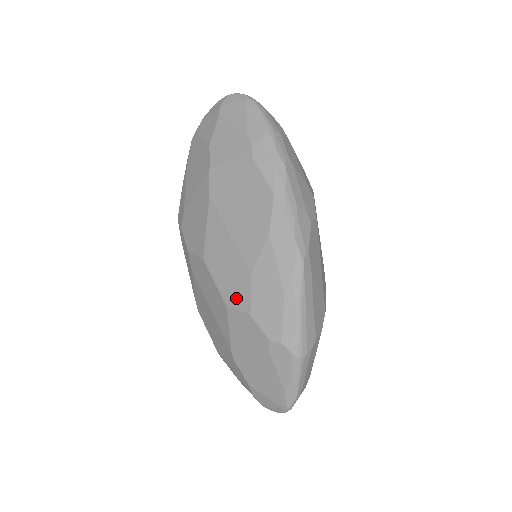
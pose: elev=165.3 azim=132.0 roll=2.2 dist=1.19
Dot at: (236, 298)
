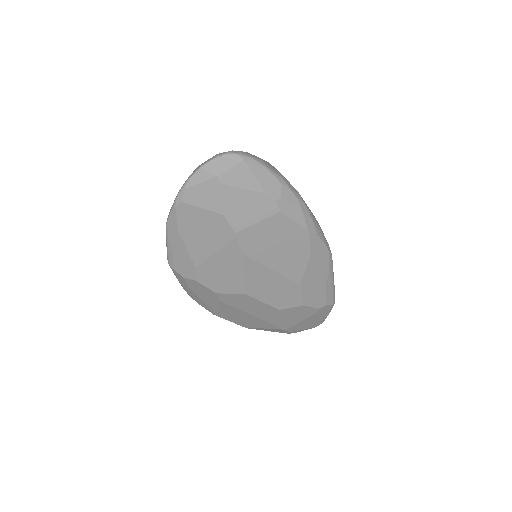
Dot at: (288, 302)
